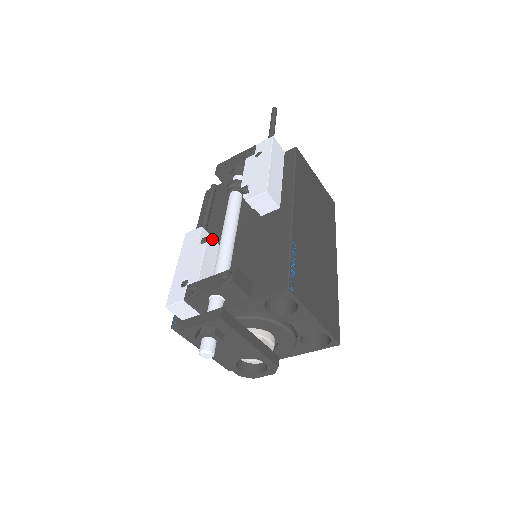
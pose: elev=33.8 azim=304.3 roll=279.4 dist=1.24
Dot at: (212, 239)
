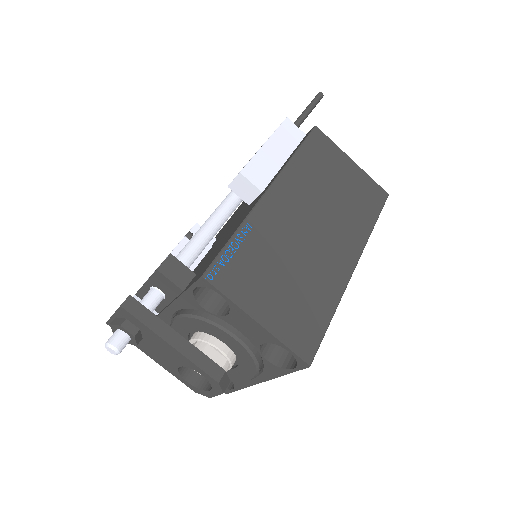
Dot at: occluded
